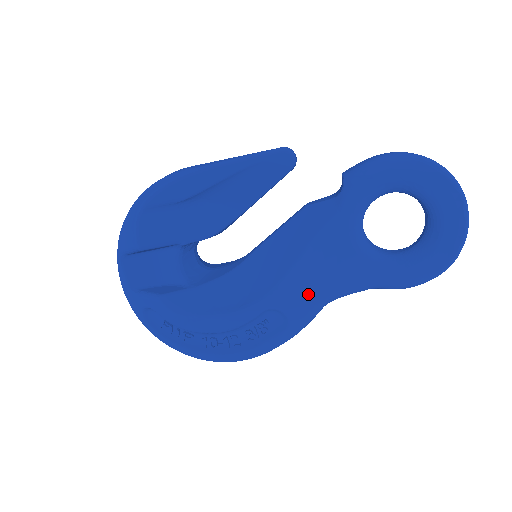
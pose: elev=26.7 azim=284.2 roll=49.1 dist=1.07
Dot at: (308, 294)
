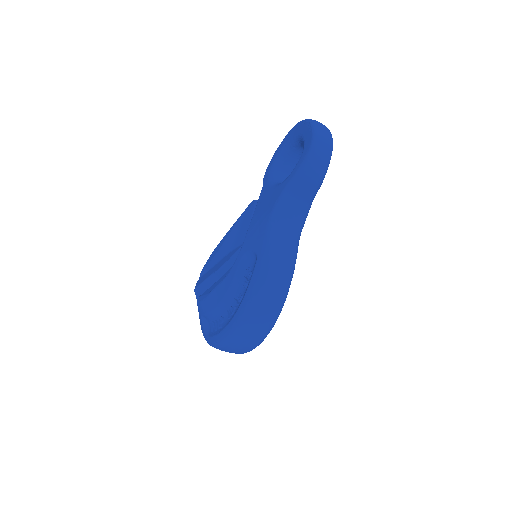
Dot at: (260, 230)
